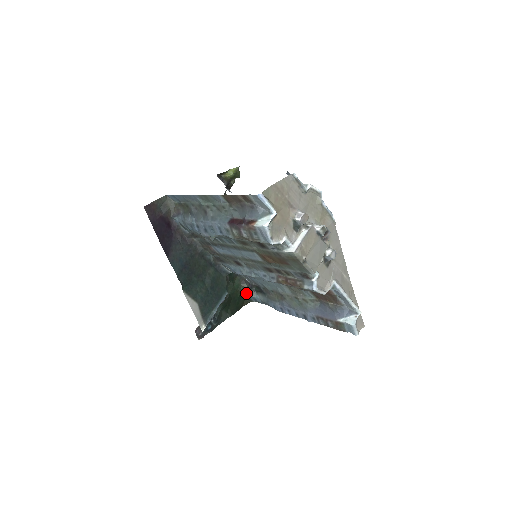
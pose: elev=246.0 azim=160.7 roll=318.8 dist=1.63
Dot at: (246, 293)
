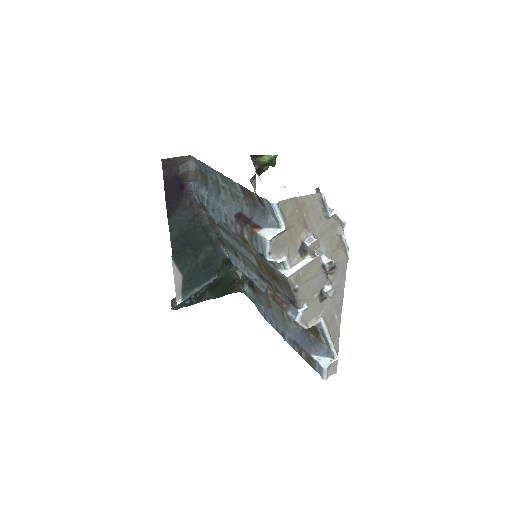
Dot at: (238, 282)
